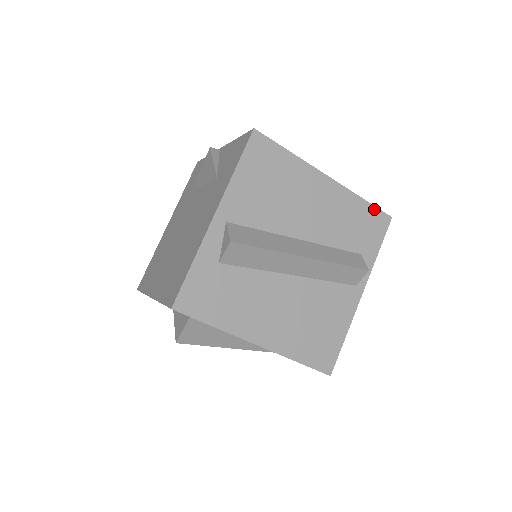
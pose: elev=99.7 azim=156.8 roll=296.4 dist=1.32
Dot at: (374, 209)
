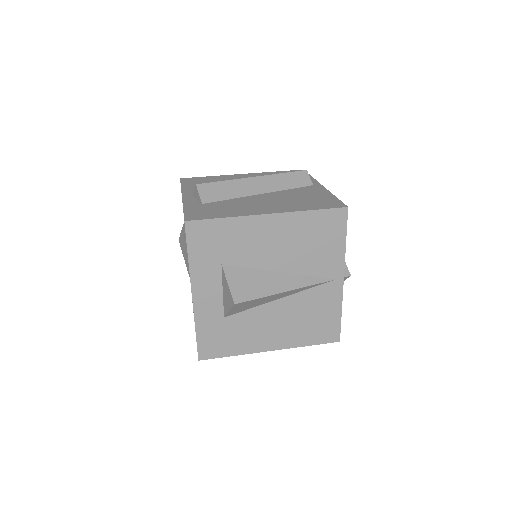
Dot at: (287, 171)
